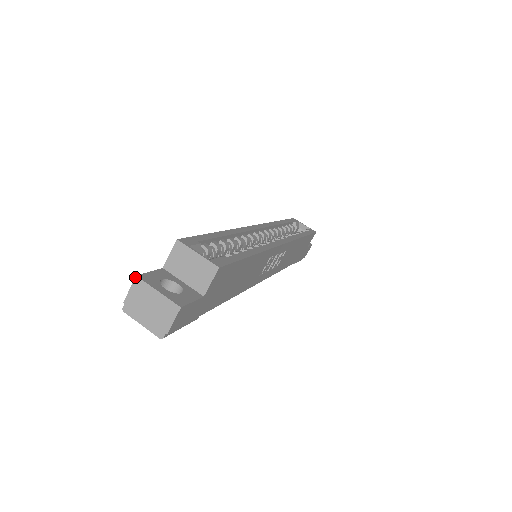
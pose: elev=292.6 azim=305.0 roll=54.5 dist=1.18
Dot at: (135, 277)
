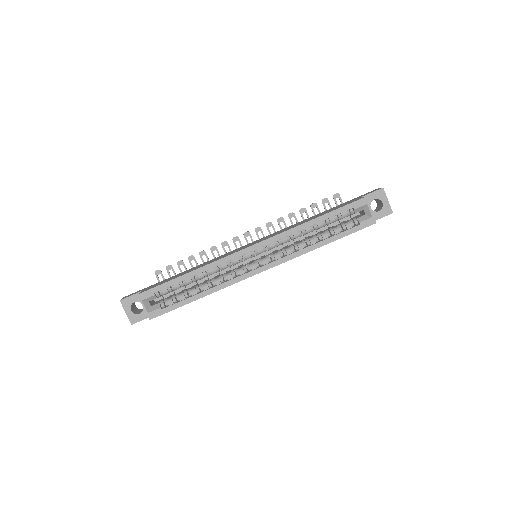
Dot at: (120, 300)
